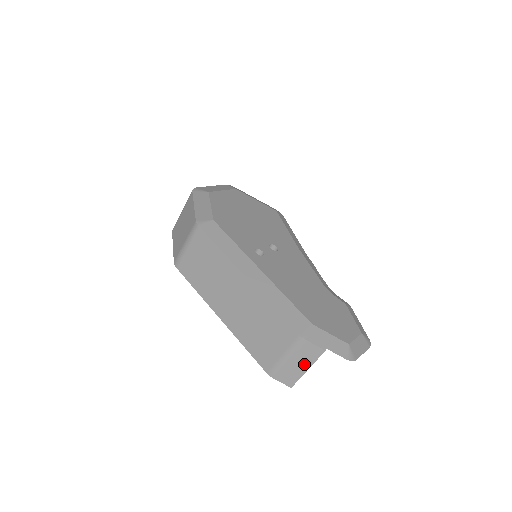
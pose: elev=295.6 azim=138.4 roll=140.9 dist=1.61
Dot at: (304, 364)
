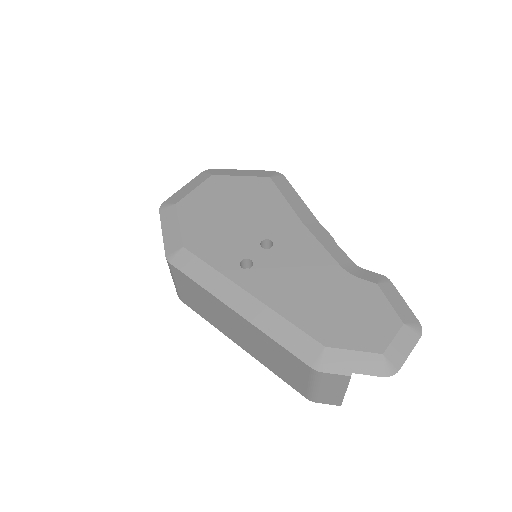
Dot at: (337, 389)
